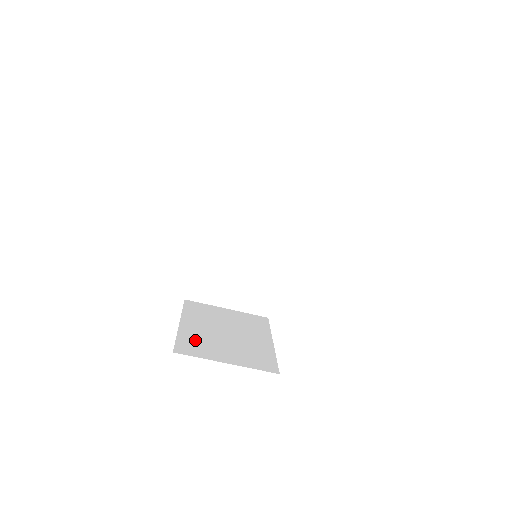
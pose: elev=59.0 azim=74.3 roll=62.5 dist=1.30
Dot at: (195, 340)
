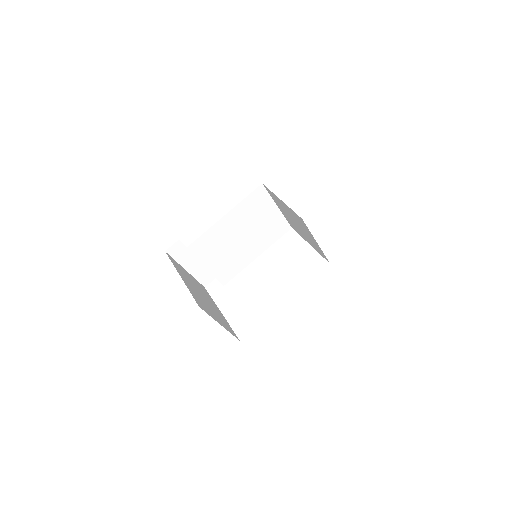
Dot at: (198, 298)
